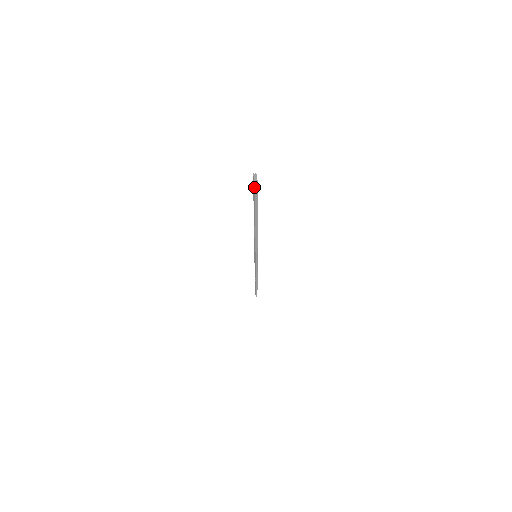
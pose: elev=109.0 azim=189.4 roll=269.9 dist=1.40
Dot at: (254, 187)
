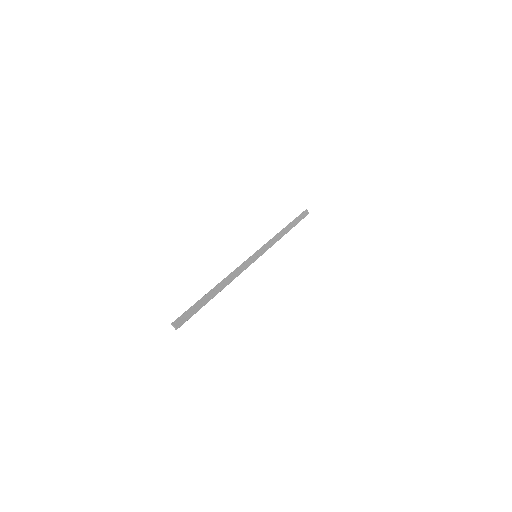
Dot at: (180, 323)
